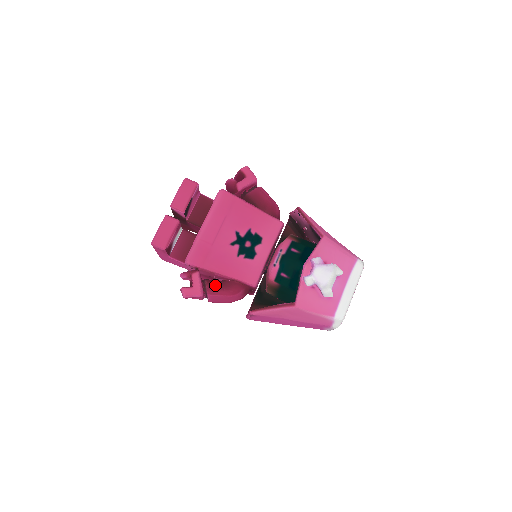
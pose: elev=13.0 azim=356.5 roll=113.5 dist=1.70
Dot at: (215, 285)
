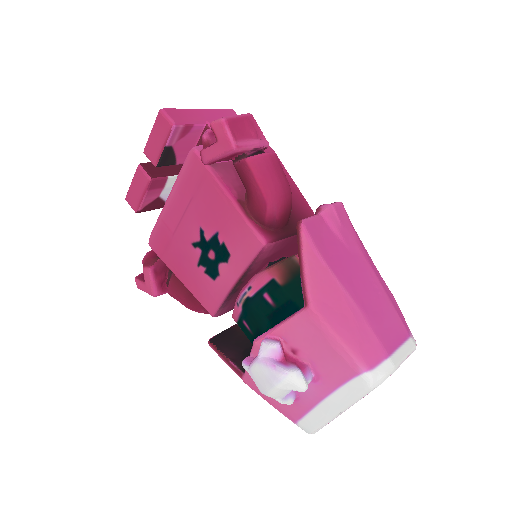
Dot at: (177, 286)
